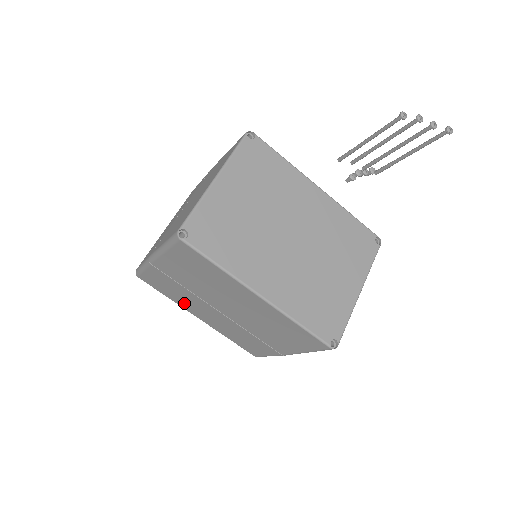
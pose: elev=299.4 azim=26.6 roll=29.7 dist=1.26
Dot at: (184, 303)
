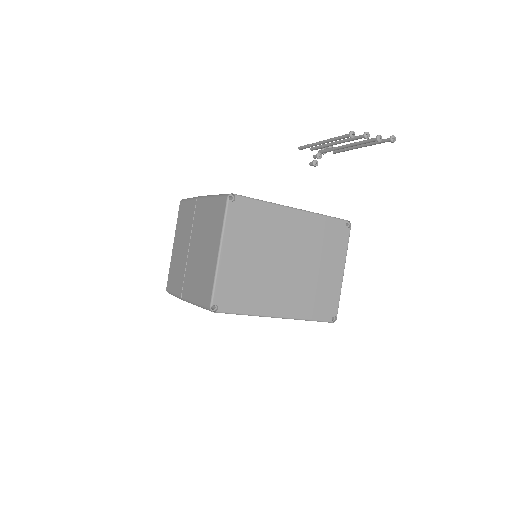
Dot at: occluded
